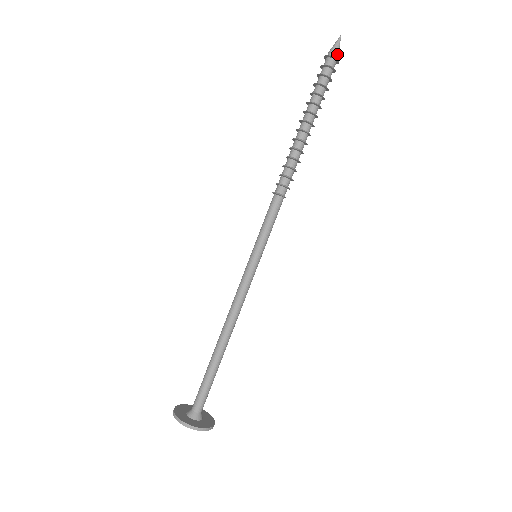
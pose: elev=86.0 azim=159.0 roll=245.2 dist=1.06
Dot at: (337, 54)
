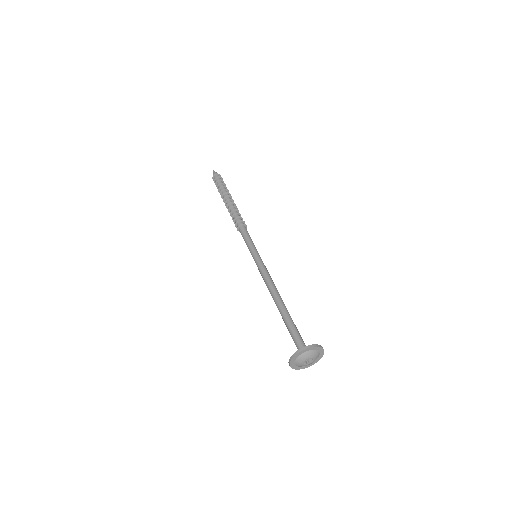
Dot at: (218, 174)
